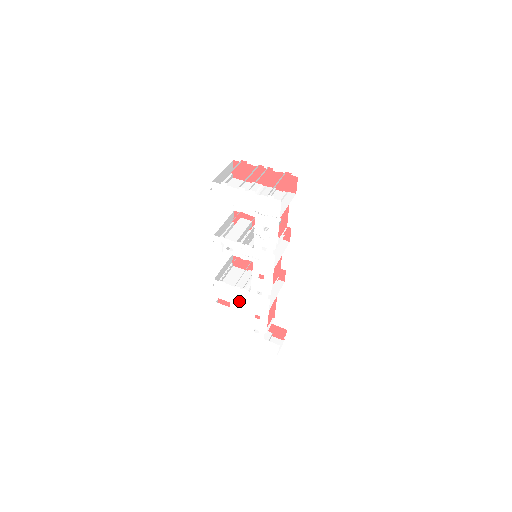
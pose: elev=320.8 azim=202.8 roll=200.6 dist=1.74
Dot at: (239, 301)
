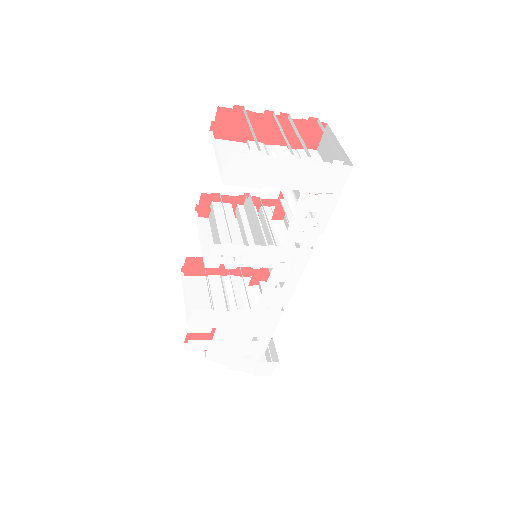
Dot at: (231, 328)
